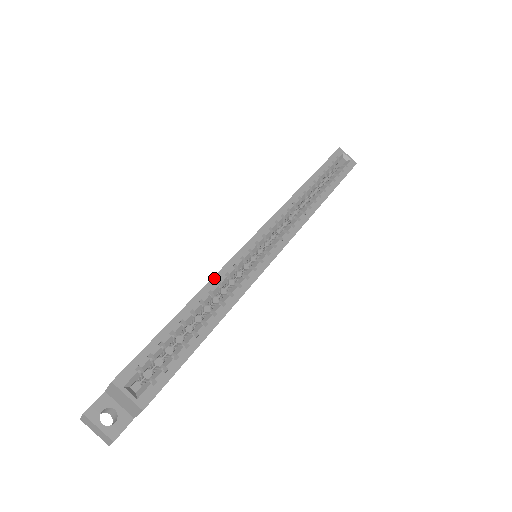
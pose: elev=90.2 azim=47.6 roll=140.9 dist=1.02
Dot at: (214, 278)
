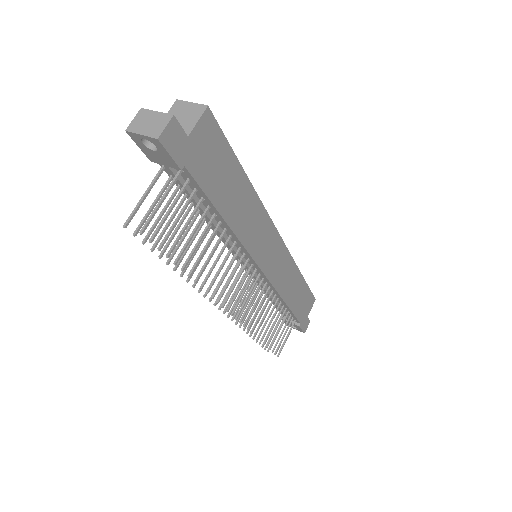
Dot at: occluded
